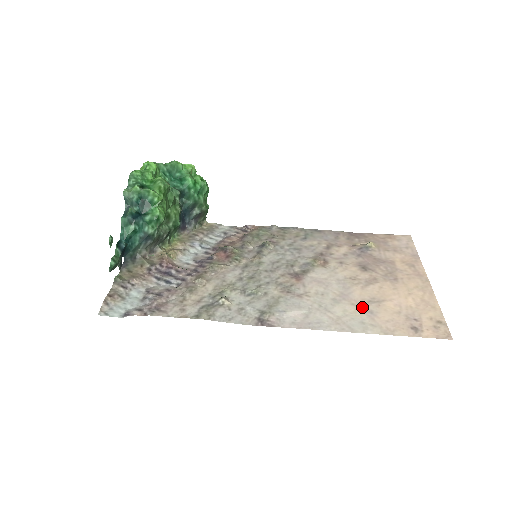
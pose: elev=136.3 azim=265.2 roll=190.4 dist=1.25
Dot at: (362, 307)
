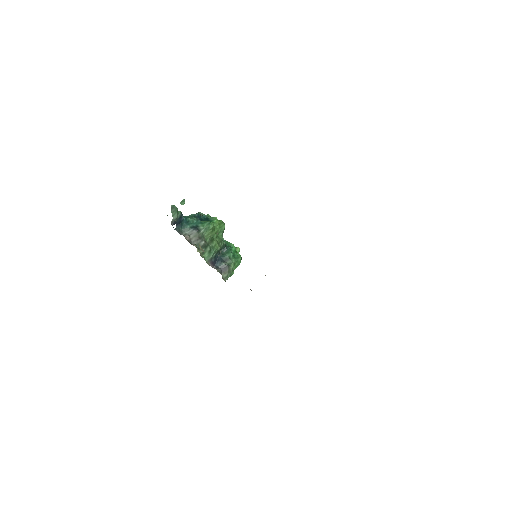
Dot at: occluded
